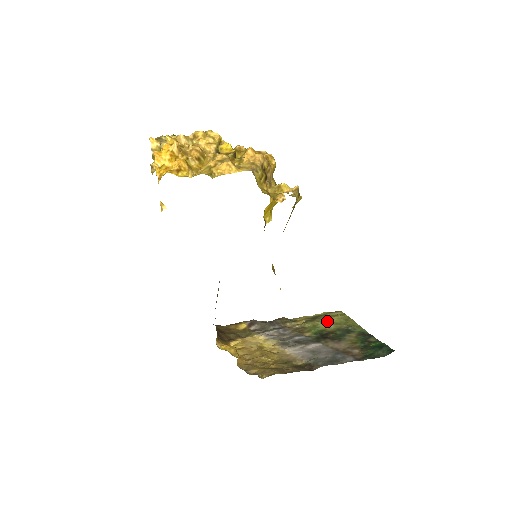
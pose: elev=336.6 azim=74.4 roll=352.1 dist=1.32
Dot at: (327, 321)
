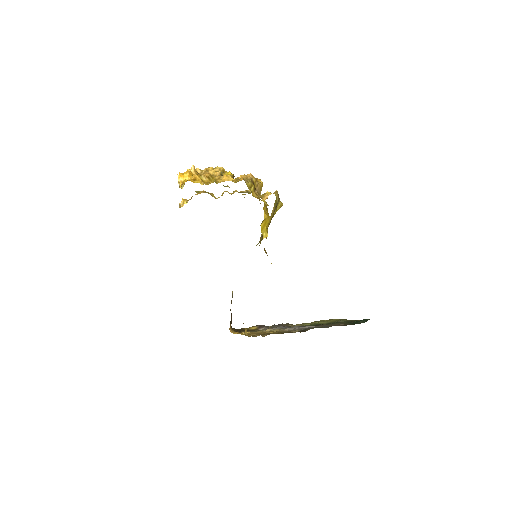
Dot at: occluded
